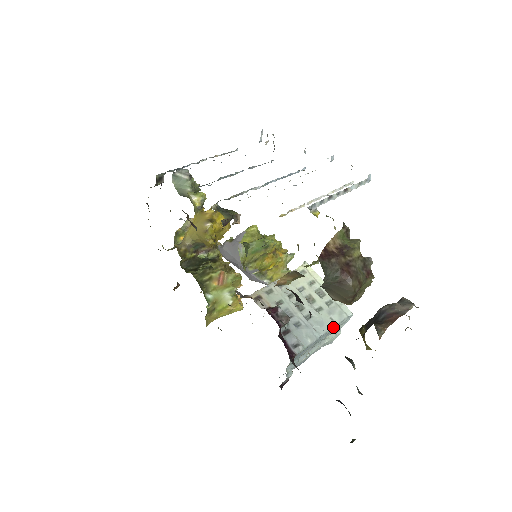
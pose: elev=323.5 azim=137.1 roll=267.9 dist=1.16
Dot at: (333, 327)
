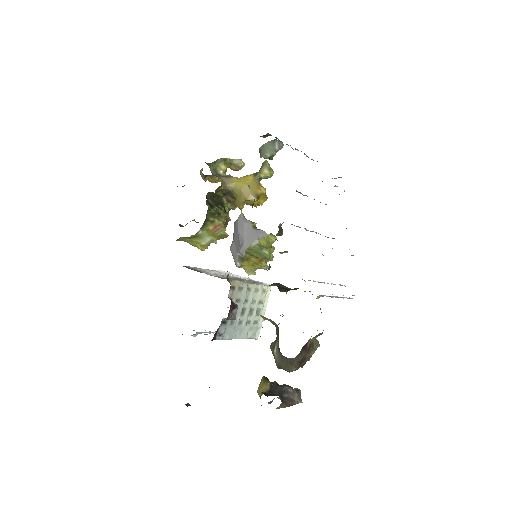
Dot at: (243, 338)
